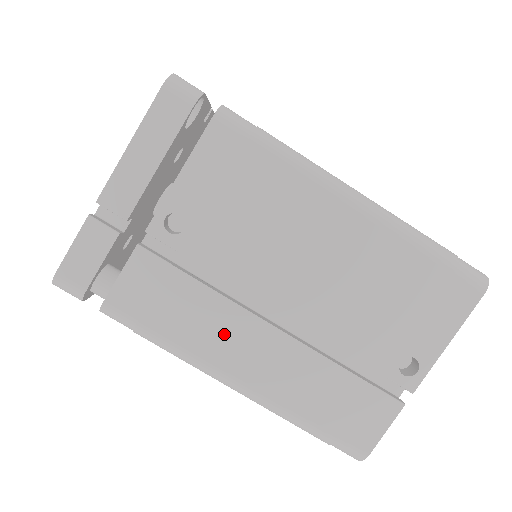
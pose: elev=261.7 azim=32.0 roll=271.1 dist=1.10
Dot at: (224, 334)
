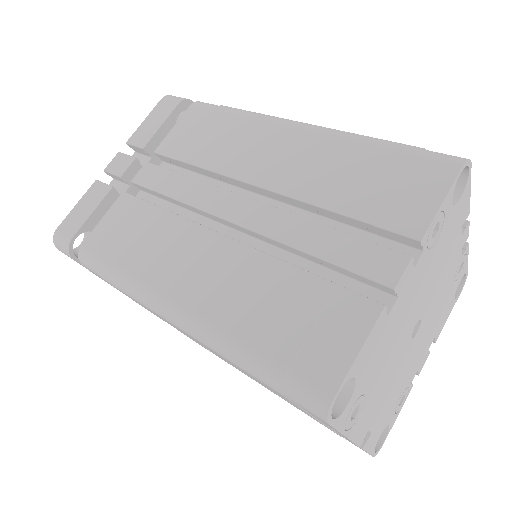
Dot at: occluded
